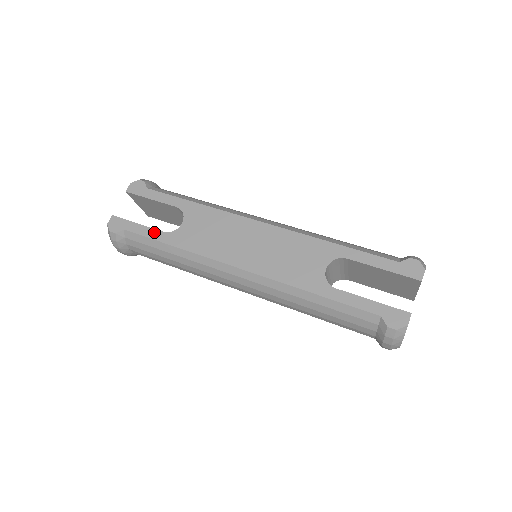
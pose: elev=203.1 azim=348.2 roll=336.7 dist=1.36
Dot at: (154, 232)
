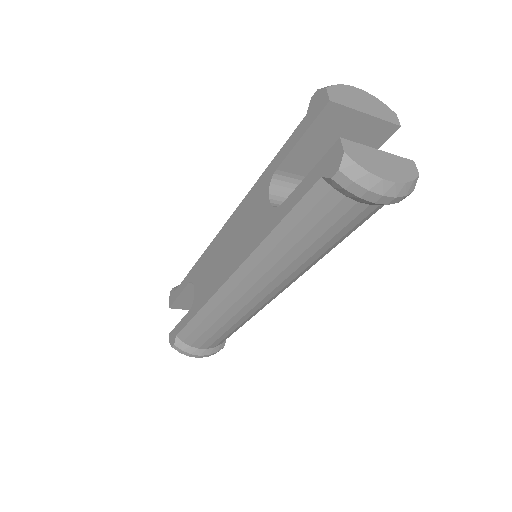
Dot at: (186, 317)
